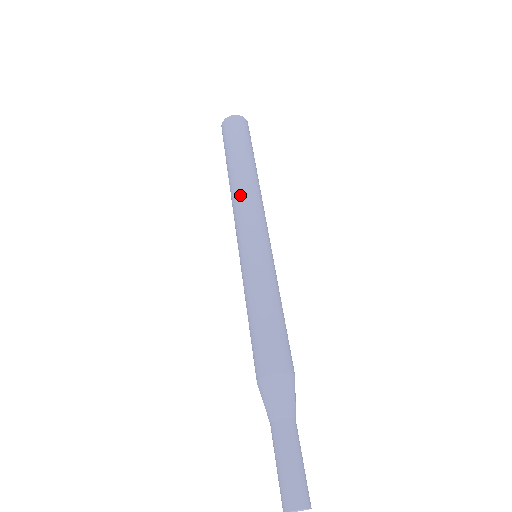
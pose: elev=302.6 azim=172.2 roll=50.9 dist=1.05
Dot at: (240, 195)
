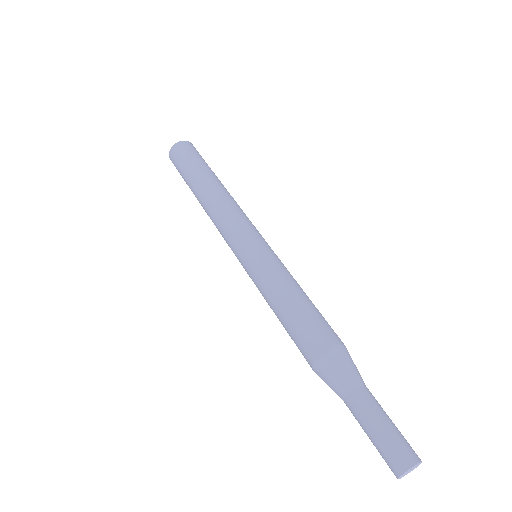
Dot at: (217, 207)
